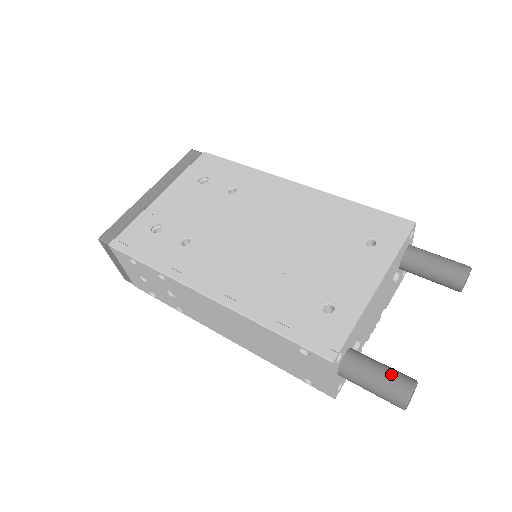
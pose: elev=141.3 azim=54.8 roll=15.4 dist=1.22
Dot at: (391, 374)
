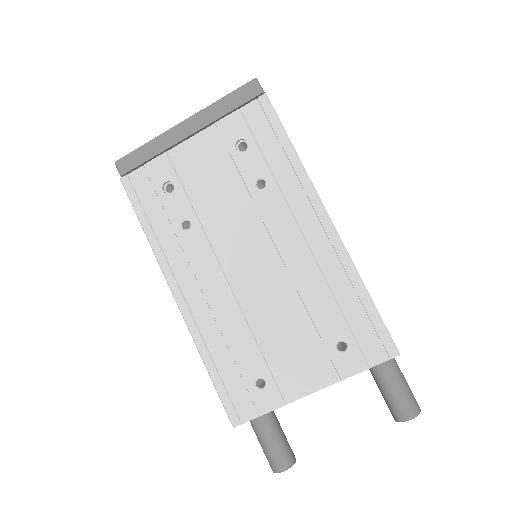
Dot at: (277, 451)
